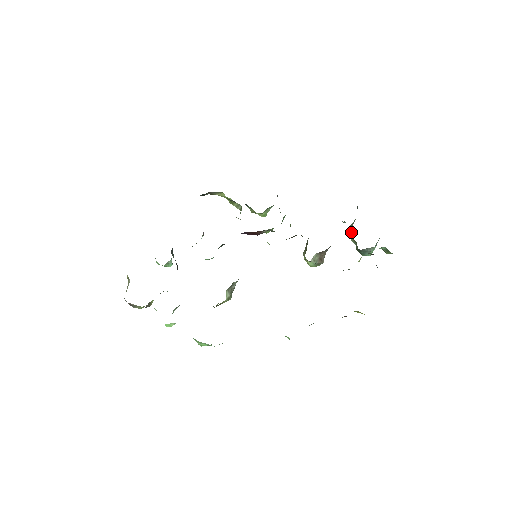
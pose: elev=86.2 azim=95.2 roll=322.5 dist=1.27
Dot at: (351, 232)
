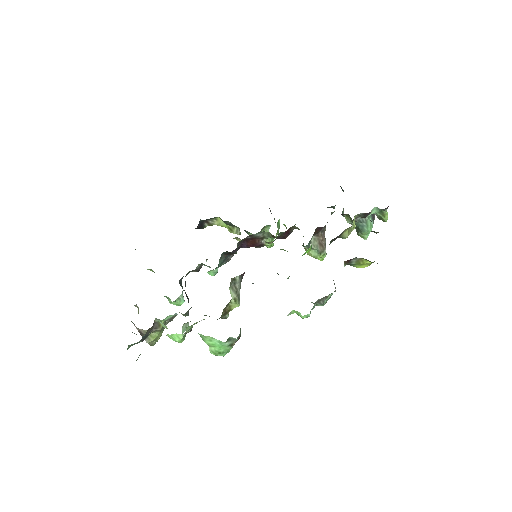
Dot at: (343, 212)
